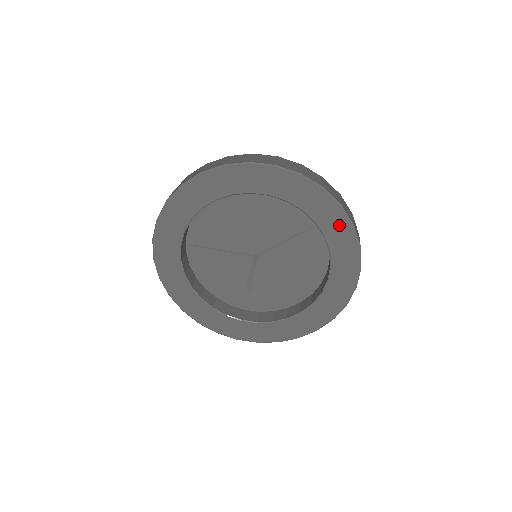
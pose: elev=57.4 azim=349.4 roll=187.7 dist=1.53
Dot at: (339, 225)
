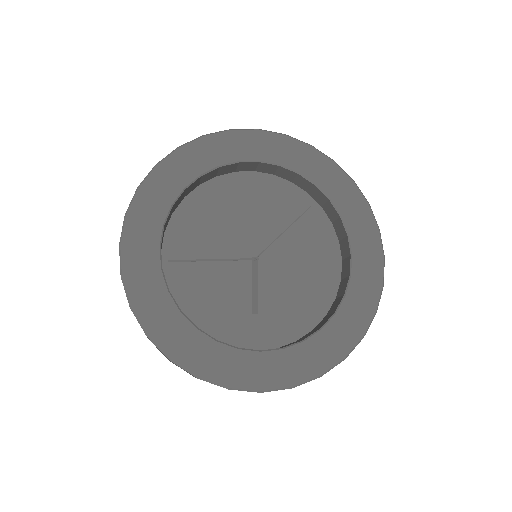
Dot at: (340, 183)
